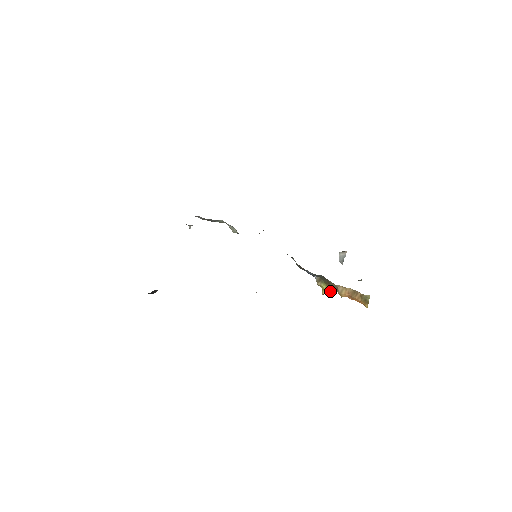
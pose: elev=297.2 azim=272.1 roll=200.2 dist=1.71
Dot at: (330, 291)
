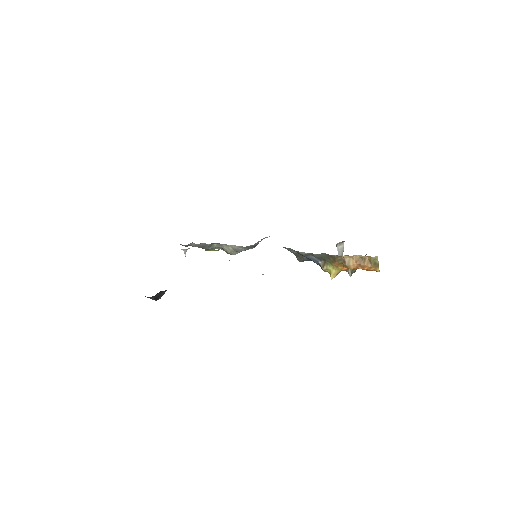
Dot at: (338, 273)
